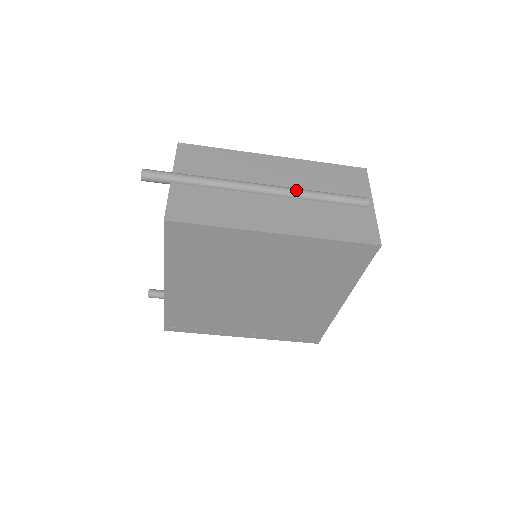
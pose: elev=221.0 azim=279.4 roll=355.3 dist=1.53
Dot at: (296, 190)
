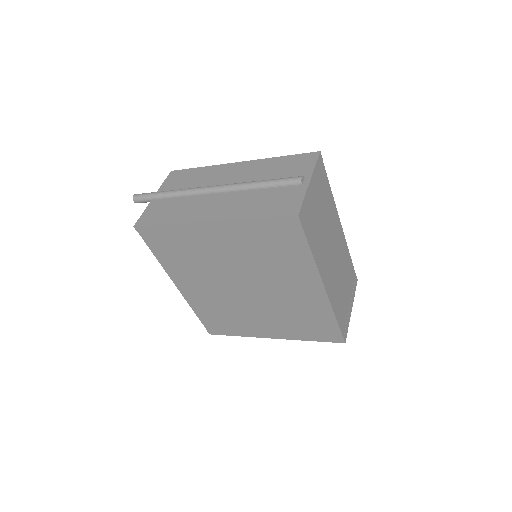
Dot at: (238, 184)
